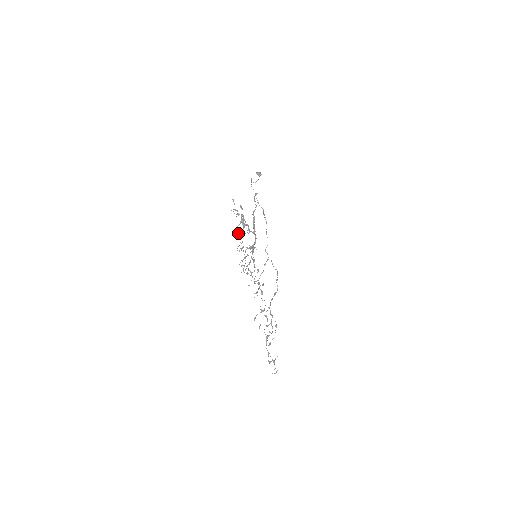
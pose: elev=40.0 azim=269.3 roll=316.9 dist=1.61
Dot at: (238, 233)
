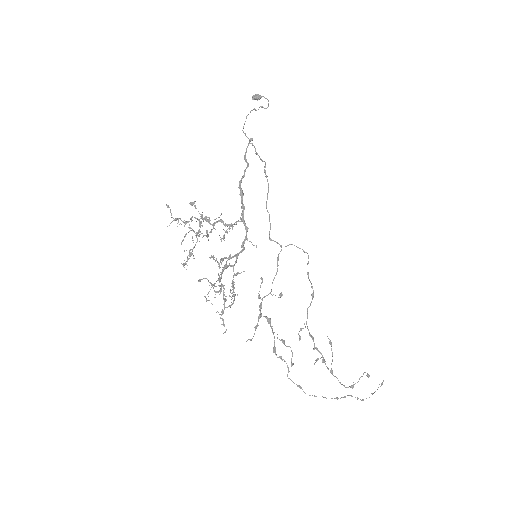
Dot at: occluded
